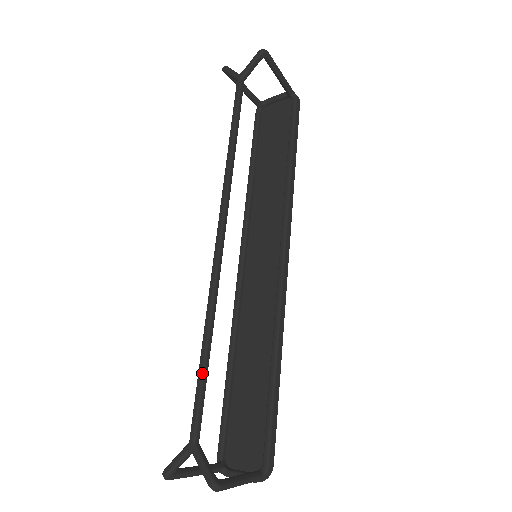
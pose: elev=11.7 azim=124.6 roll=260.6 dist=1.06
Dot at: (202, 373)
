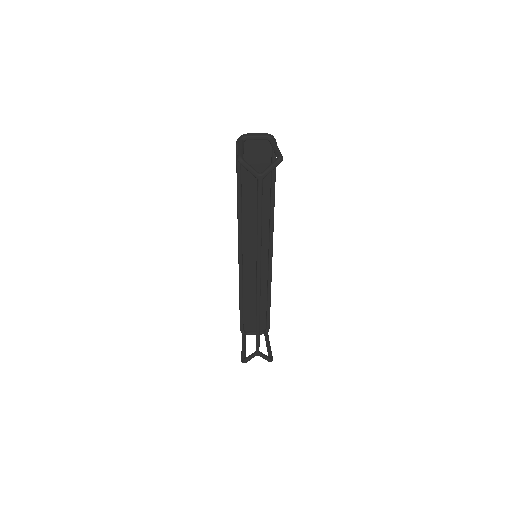
Dot at: (259, 334)
